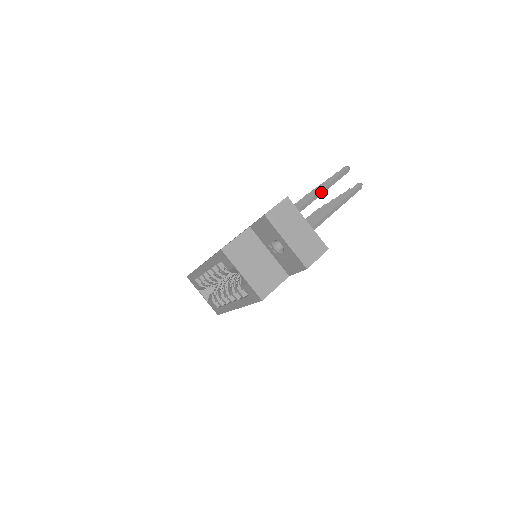
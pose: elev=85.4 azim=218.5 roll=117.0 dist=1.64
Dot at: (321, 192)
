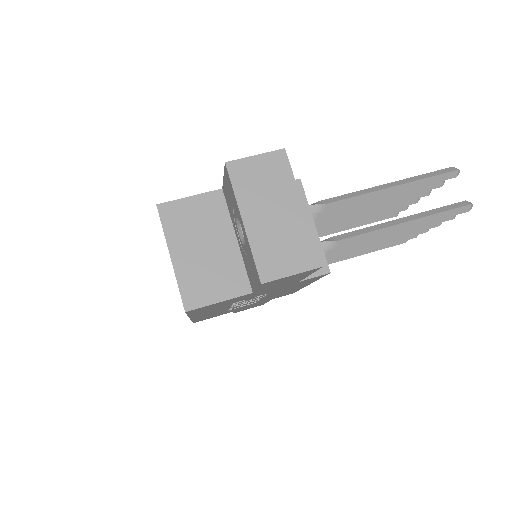
Dot at: (389, 190)
